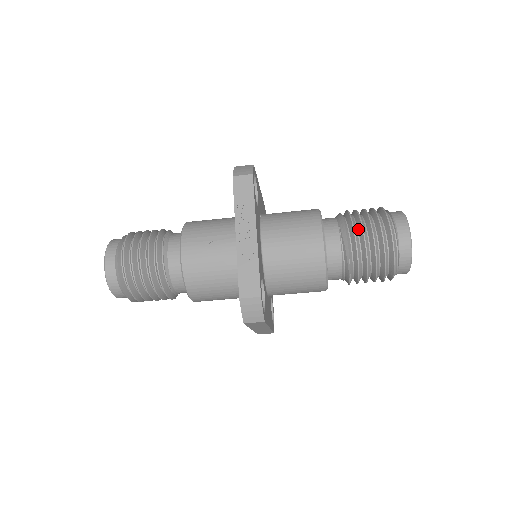
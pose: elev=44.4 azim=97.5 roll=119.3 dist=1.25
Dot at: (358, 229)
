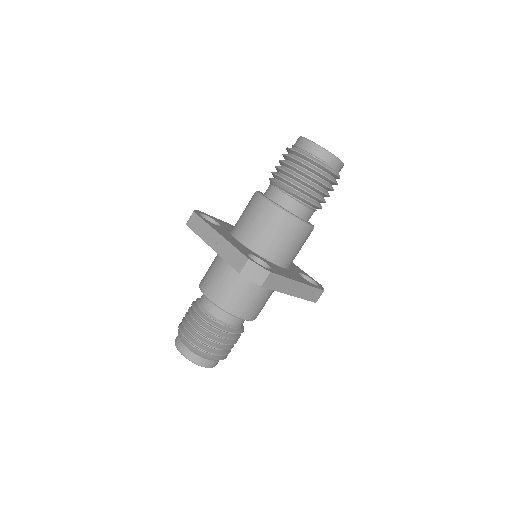
Dot at: (281, 173)
